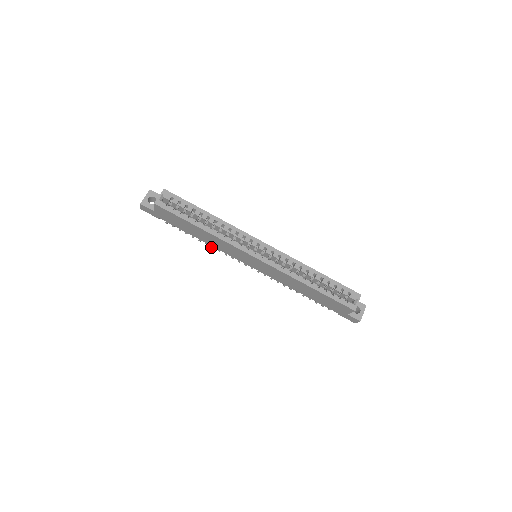
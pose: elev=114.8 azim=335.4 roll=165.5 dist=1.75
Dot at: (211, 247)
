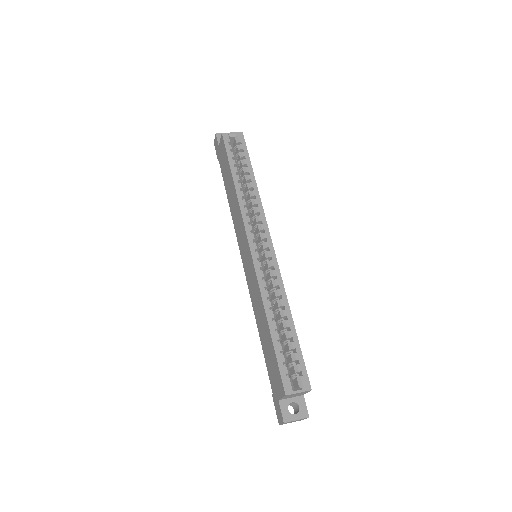
Dot at: occluded
